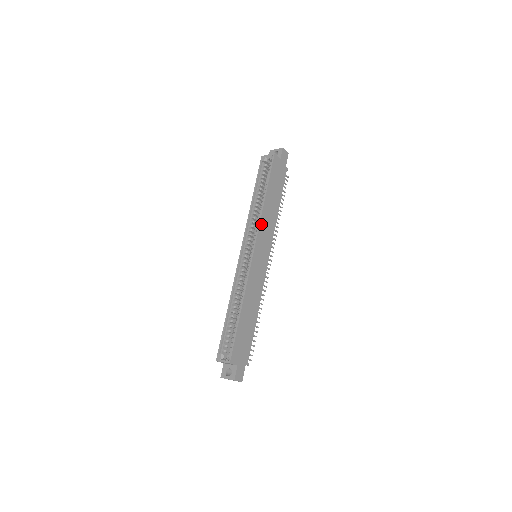
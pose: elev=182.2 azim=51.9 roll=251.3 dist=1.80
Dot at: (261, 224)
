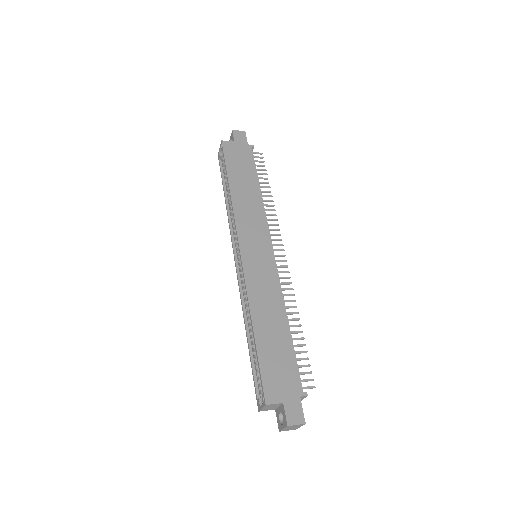
Dot at: (237, 218)
